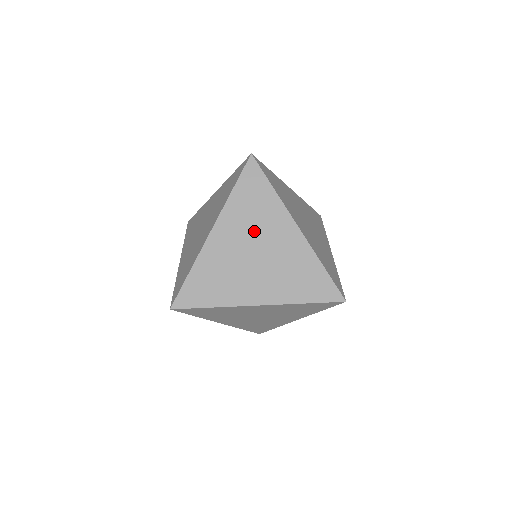
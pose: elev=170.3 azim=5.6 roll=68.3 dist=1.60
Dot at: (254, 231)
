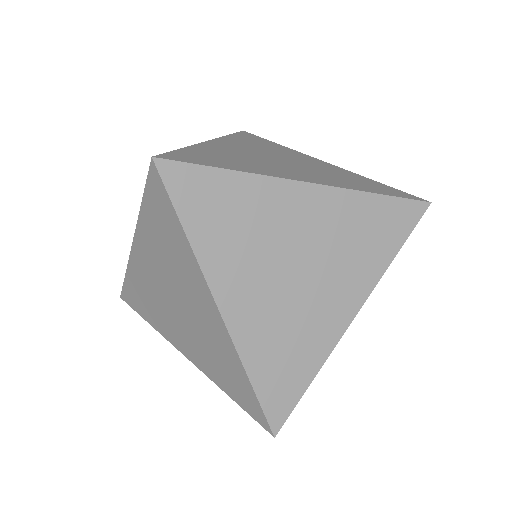
Dot at: (266, 248)
